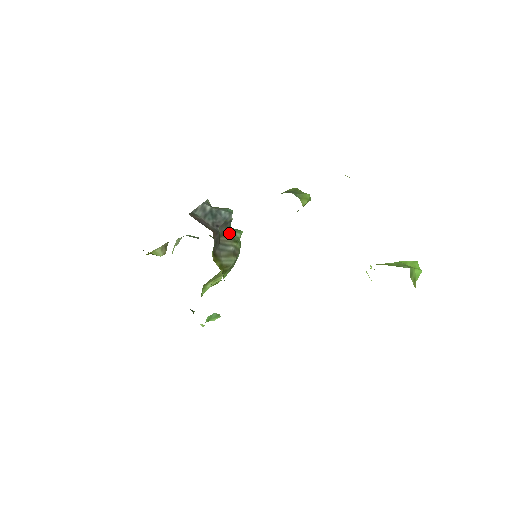
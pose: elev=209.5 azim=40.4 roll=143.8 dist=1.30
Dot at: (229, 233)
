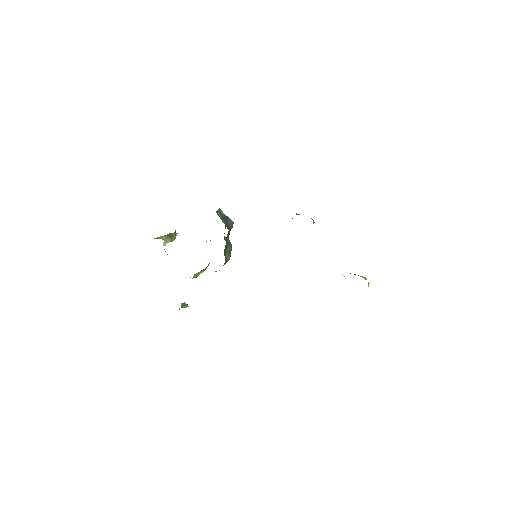
Dot at: occluded
